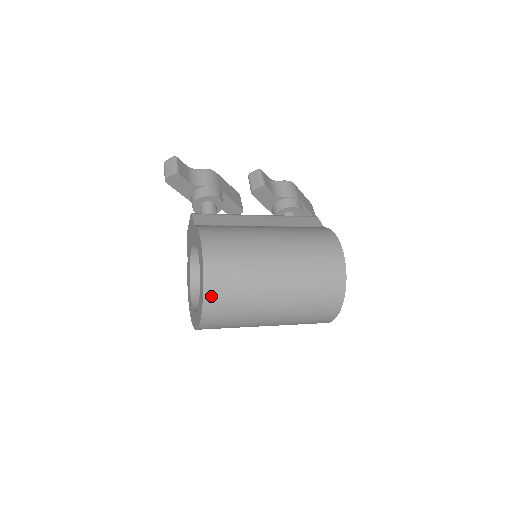
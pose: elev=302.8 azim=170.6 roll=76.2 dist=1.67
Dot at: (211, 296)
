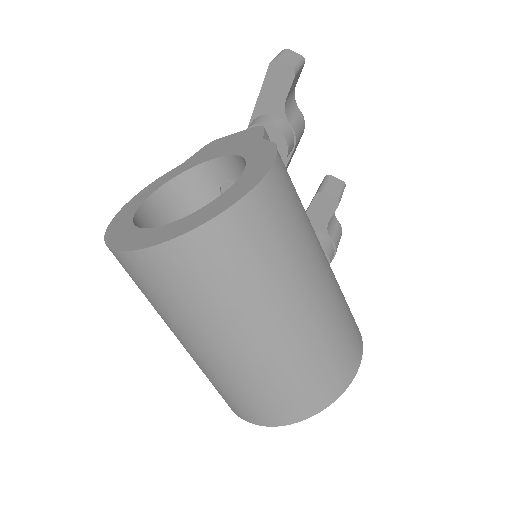
Dot at: (212, 236)
